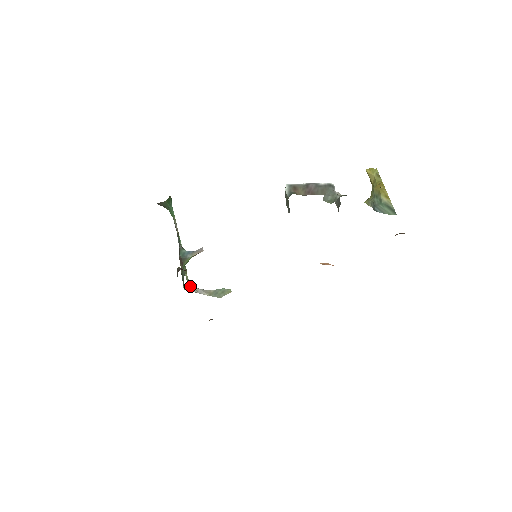
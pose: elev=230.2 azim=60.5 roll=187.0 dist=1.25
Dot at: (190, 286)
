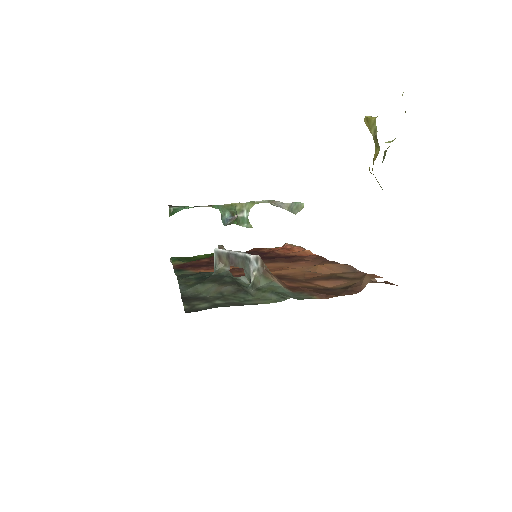
Dot at: occluded
